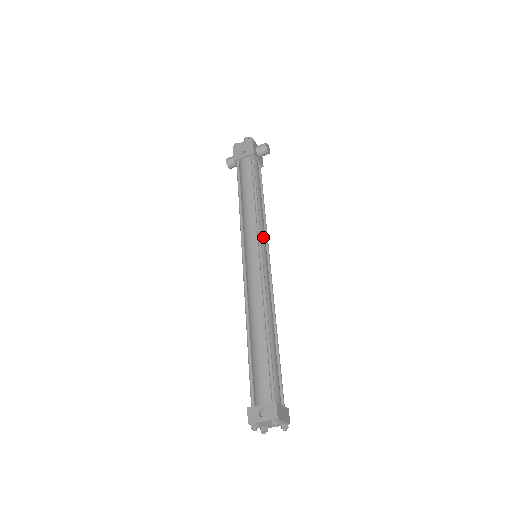
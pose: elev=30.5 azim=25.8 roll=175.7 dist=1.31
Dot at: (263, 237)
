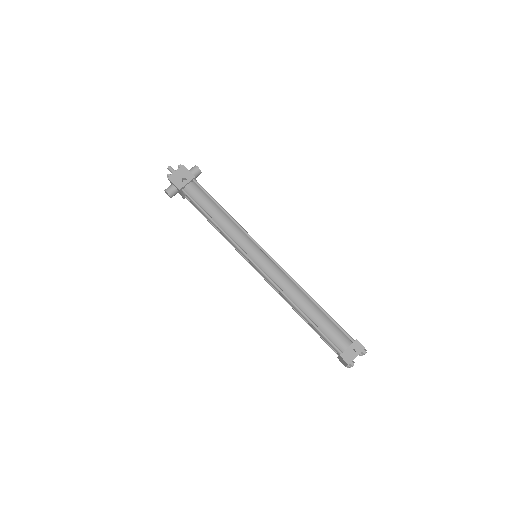
Dot at: occluded
